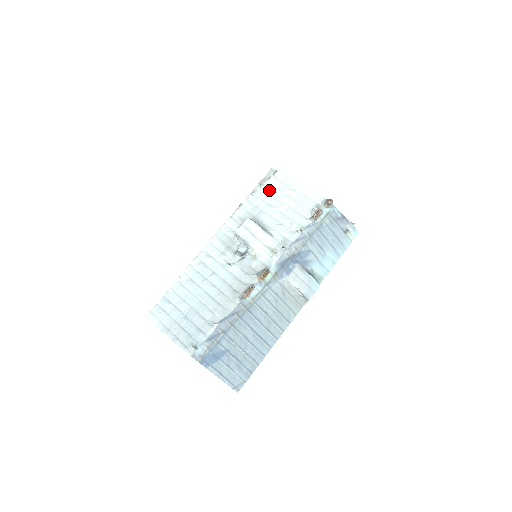
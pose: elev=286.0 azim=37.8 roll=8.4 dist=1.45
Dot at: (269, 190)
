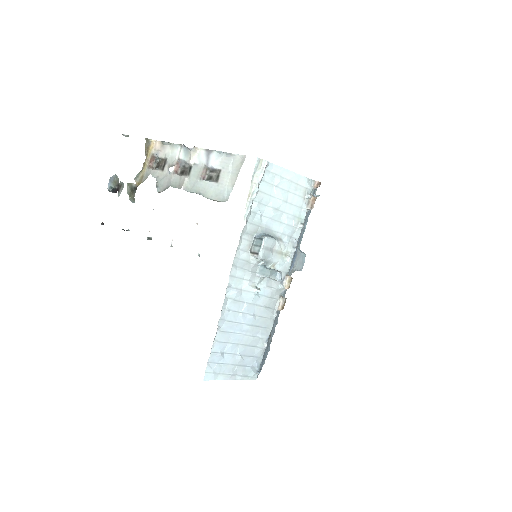
Dot at: (264, 188)
